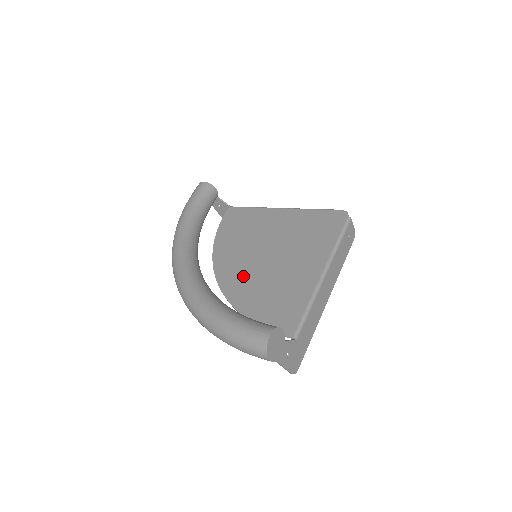
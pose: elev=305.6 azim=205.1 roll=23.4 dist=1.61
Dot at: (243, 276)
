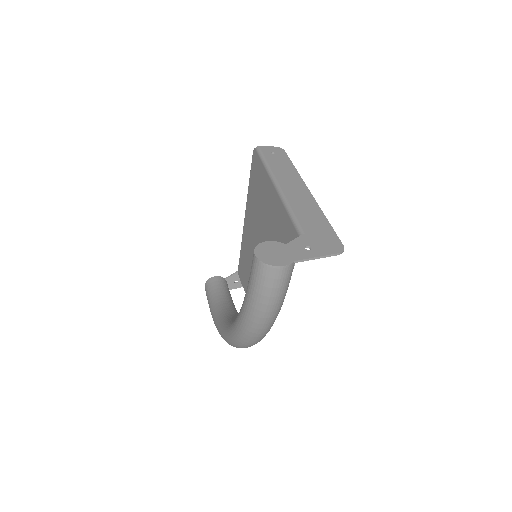
Dot at: occluded
